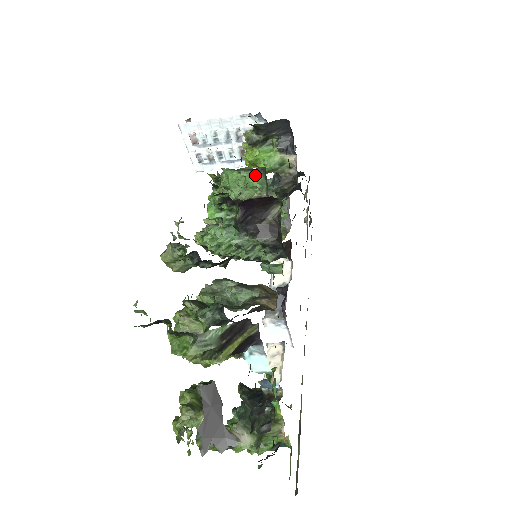
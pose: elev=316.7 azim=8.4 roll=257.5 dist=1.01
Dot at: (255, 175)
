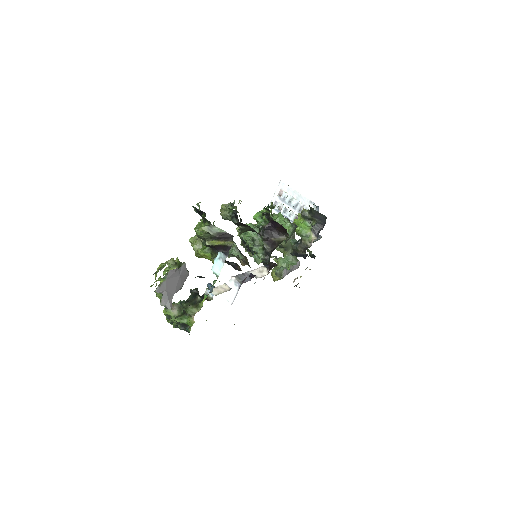
Dot at: (290, 225)
